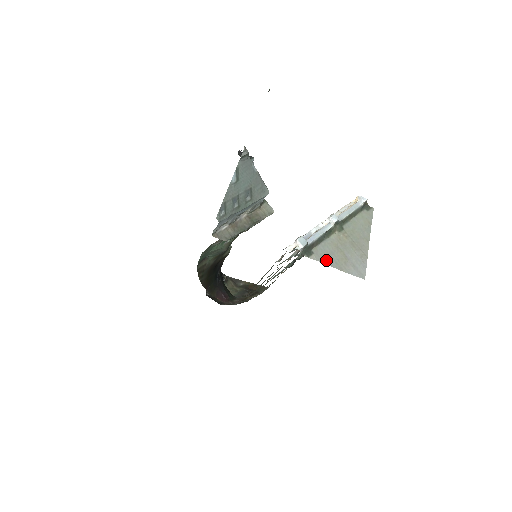
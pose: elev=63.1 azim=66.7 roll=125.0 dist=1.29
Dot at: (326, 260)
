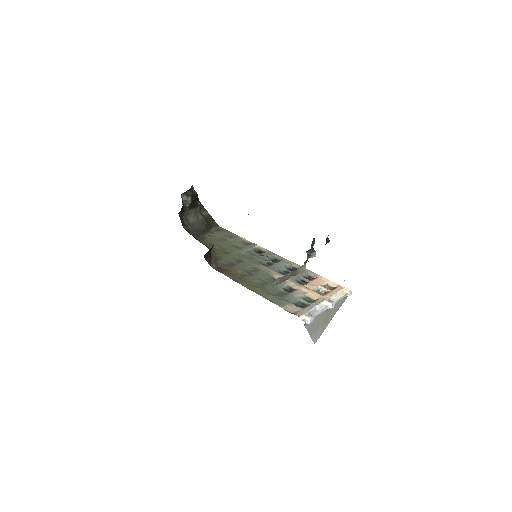
Dot at: (310, 329)
